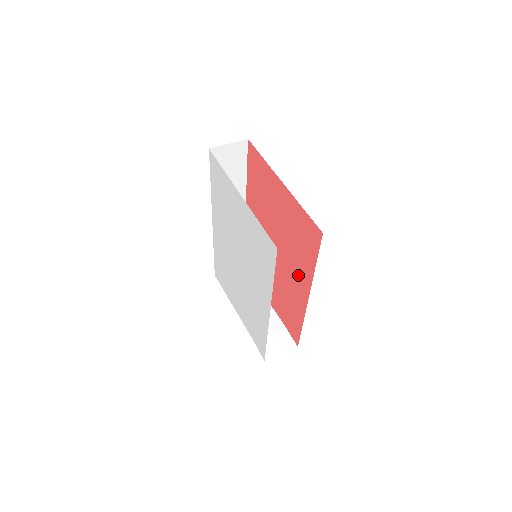
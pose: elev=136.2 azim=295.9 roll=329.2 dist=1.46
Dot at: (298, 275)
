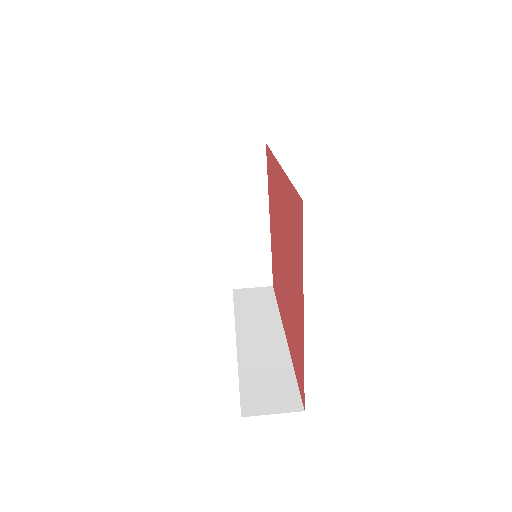
Dot at: (286, 319)
